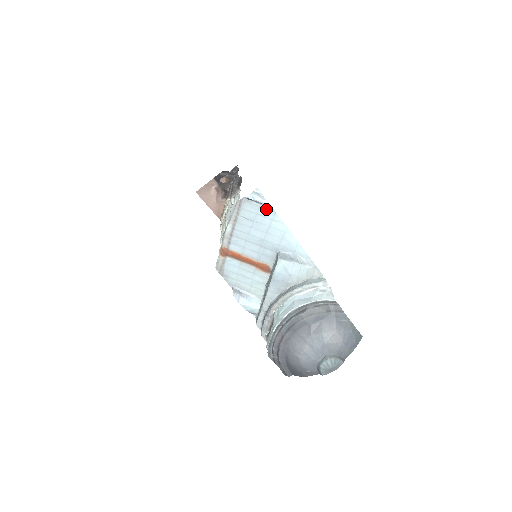
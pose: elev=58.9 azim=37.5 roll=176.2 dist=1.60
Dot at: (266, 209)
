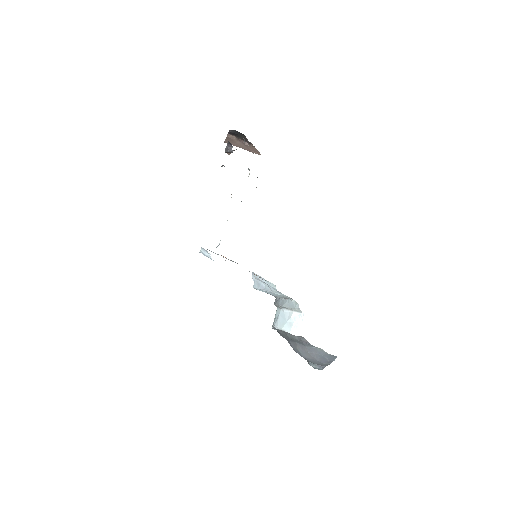
Dot at: occluded
